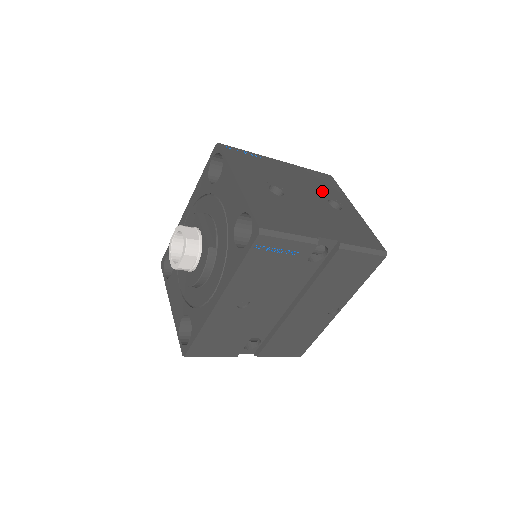
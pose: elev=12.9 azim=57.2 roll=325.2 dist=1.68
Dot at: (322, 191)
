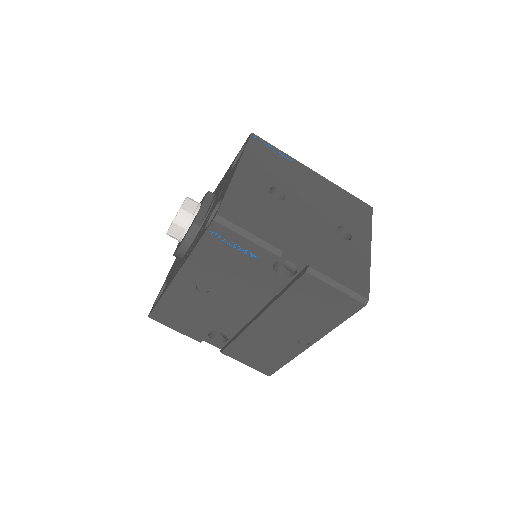
Dot at: (341, 215)
